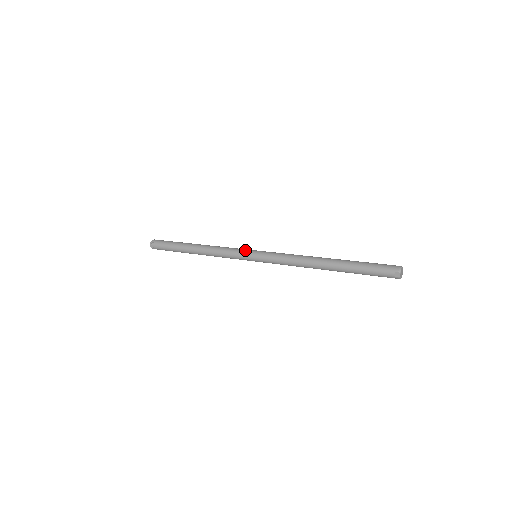
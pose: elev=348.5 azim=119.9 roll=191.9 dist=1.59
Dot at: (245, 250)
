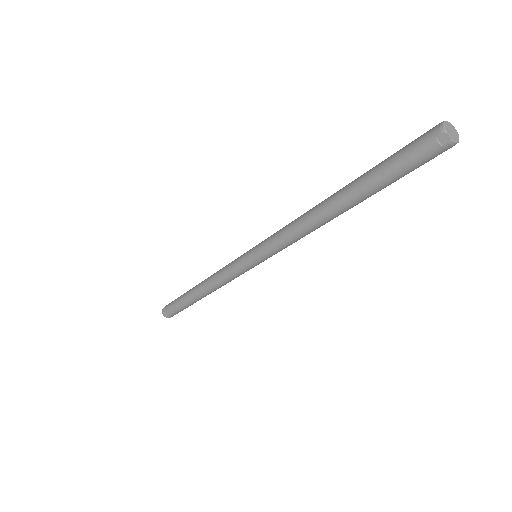
Dot at: (240, 256)
